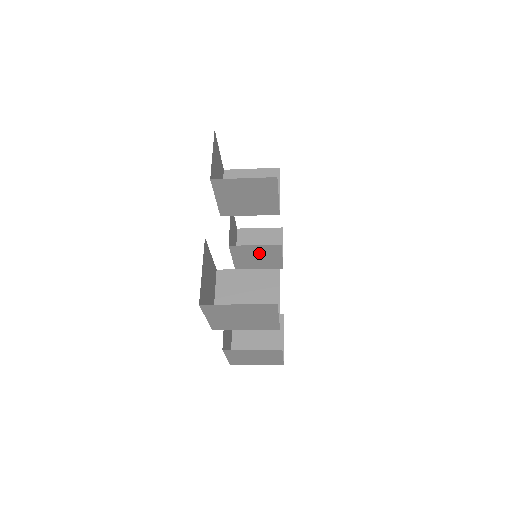
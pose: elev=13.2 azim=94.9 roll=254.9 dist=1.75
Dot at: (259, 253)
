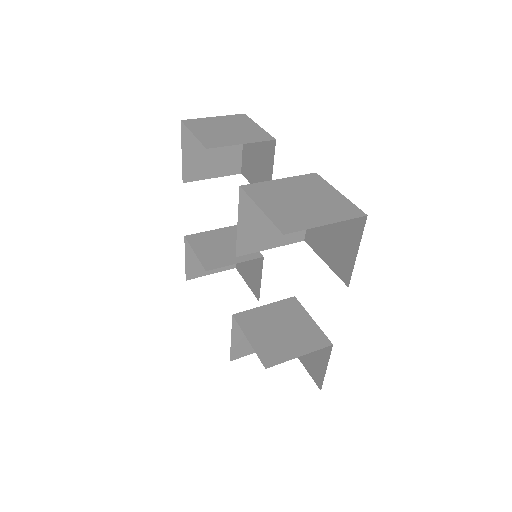
Dot at: occluded
